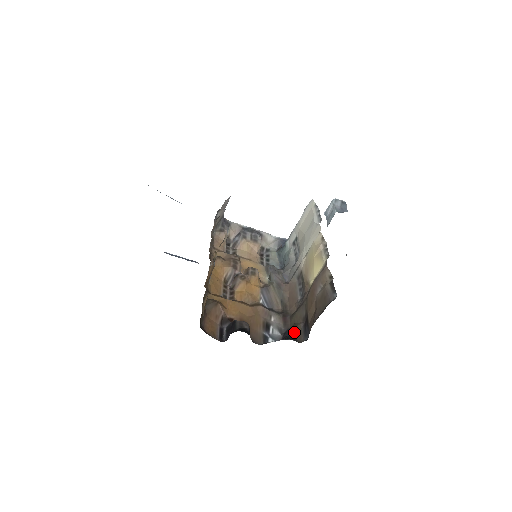
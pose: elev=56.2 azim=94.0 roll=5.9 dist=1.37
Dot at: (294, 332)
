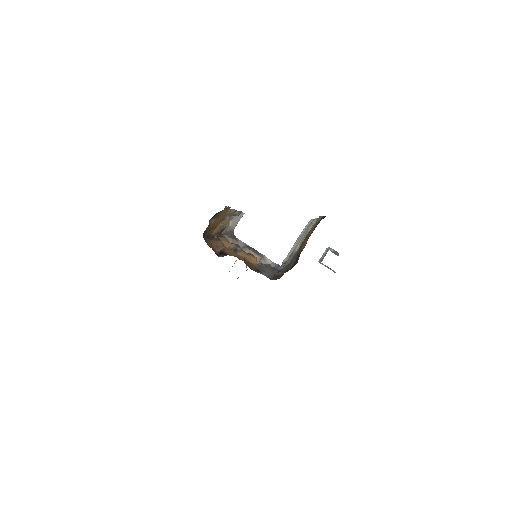
Dot at: (284, 271)
